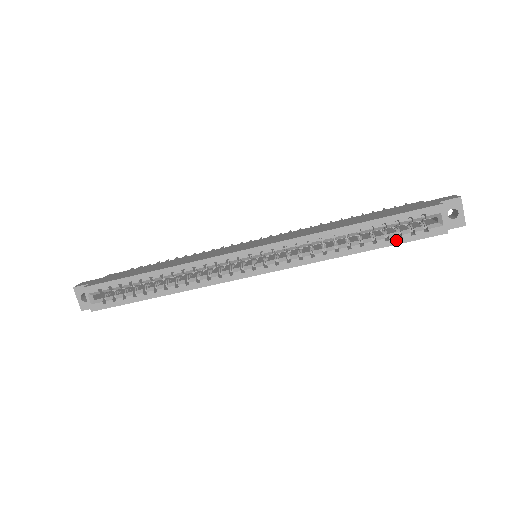
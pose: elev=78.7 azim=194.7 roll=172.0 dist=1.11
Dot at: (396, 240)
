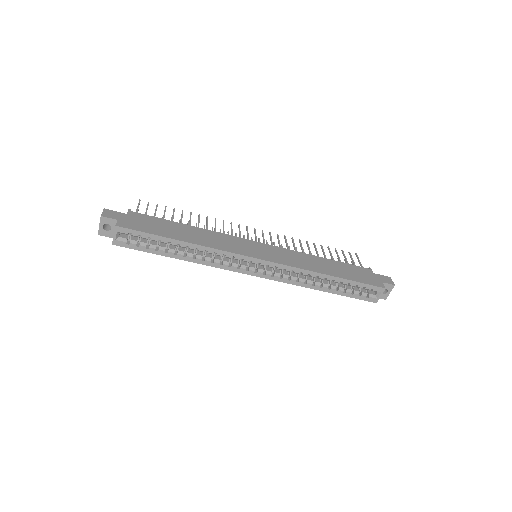
Dot at: (349, 294)
